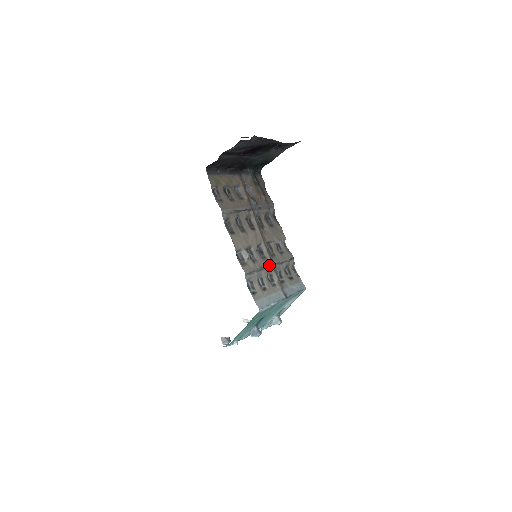
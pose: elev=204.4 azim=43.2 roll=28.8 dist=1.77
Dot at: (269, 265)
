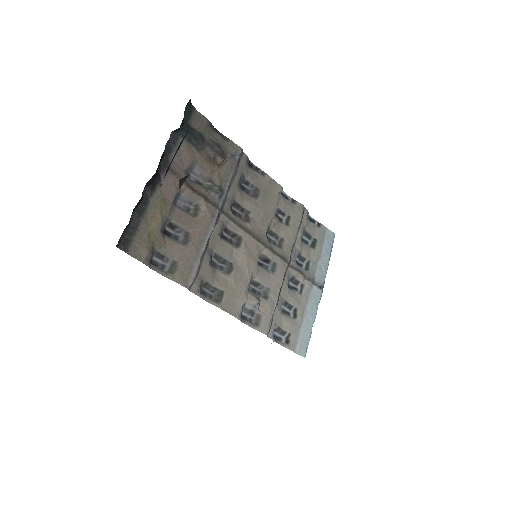
Dot at: (285, 271)
